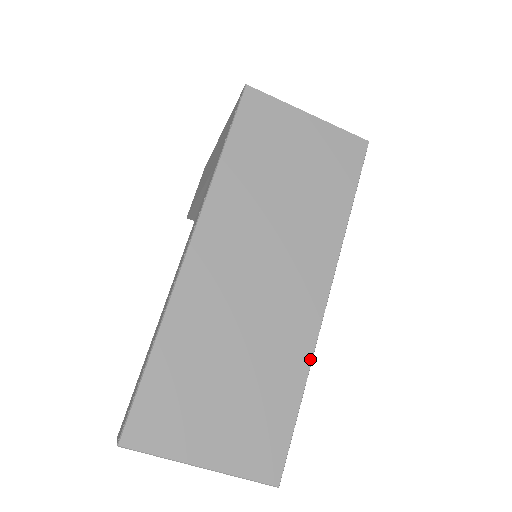
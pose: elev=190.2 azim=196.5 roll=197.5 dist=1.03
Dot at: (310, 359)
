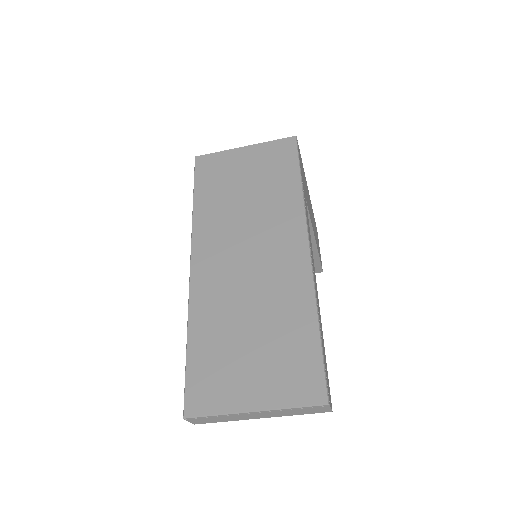
Dot at: (313, 295)
